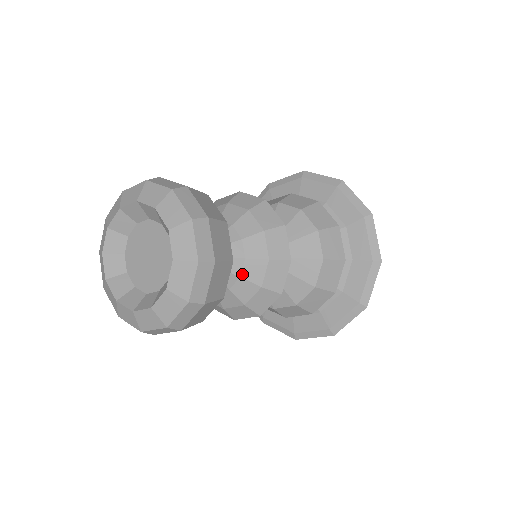
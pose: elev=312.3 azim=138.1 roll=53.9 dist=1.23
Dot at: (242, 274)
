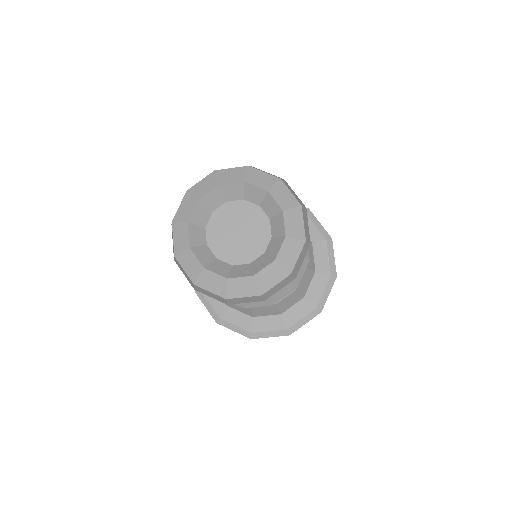
Dot at: occluded
